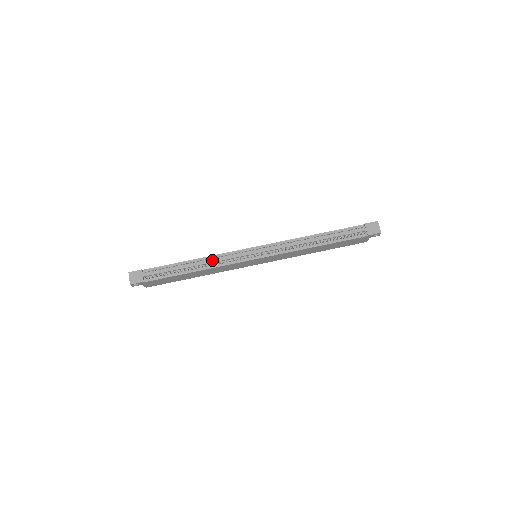
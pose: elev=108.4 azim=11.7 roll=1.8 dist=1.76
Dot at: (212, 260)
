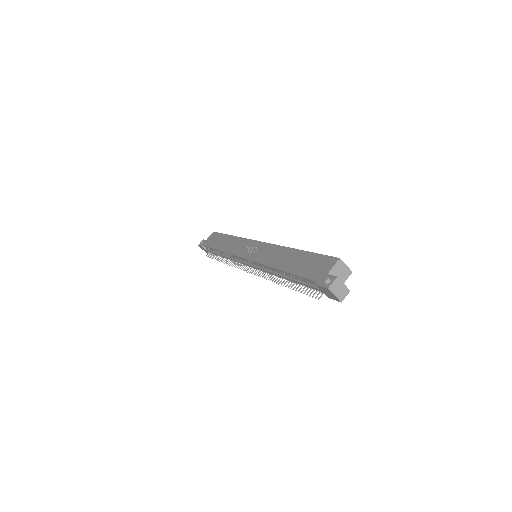
Dot at: (228, 258)
